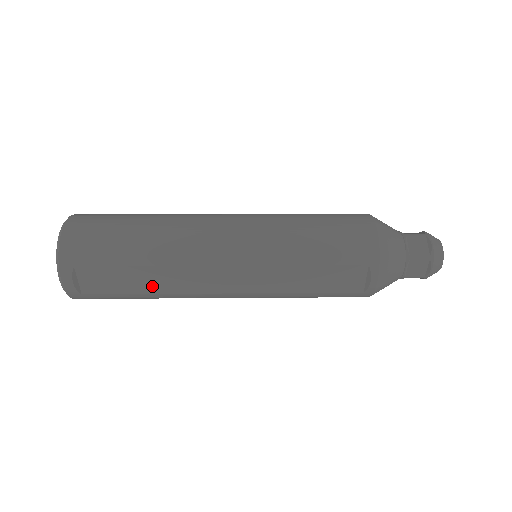
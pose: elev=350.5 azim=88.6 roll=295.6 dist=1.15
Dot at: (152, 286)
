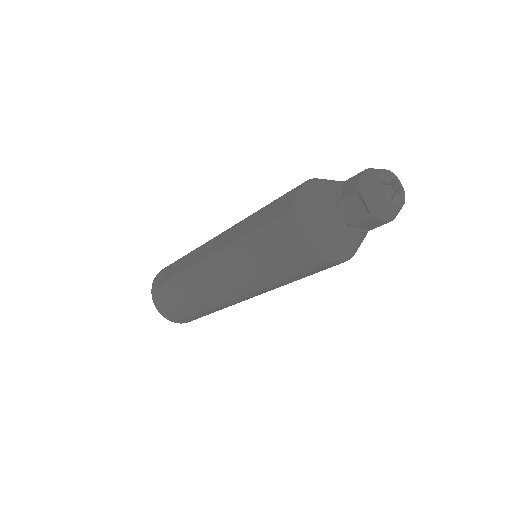
Dot at: (183, 266)
